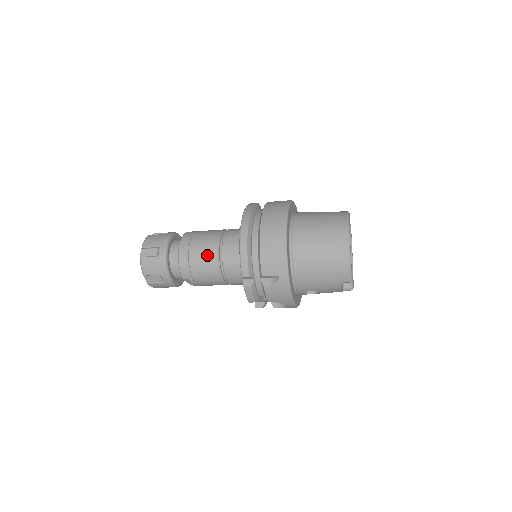
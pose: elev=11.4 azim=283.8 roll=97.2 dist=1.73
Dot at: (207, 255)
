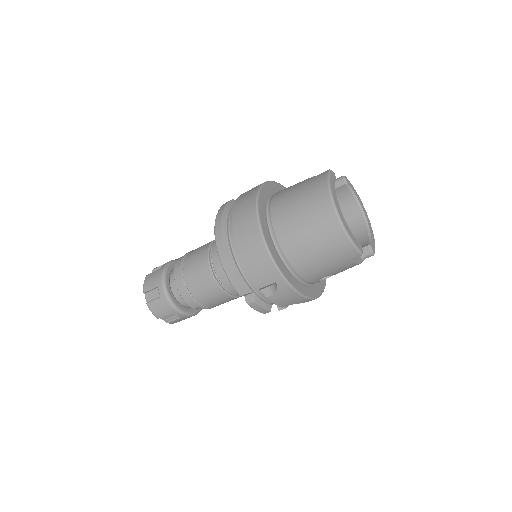
Dot at: (203, 280)
